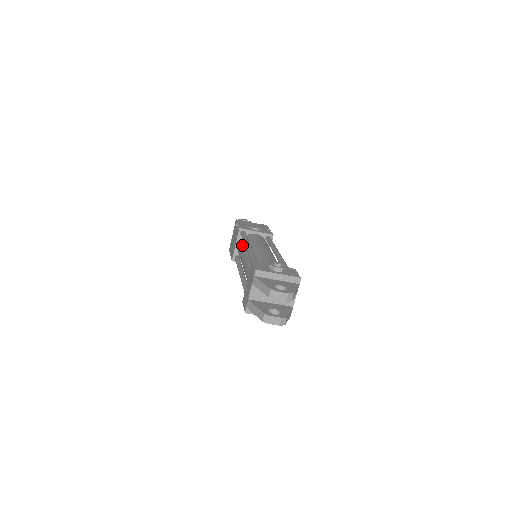
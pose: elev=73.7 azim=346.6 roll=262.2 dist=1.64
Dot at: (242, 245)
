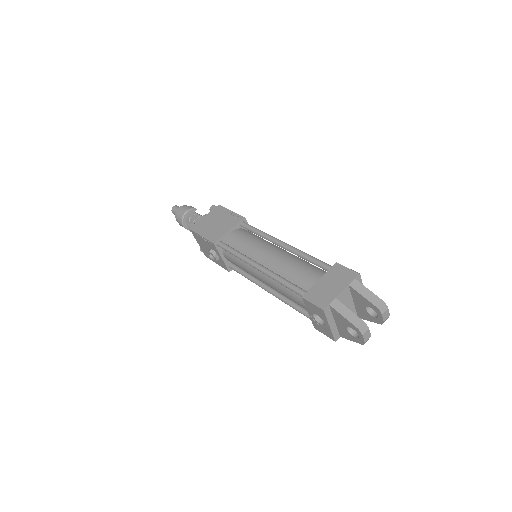
Dot at: (250, 236)
